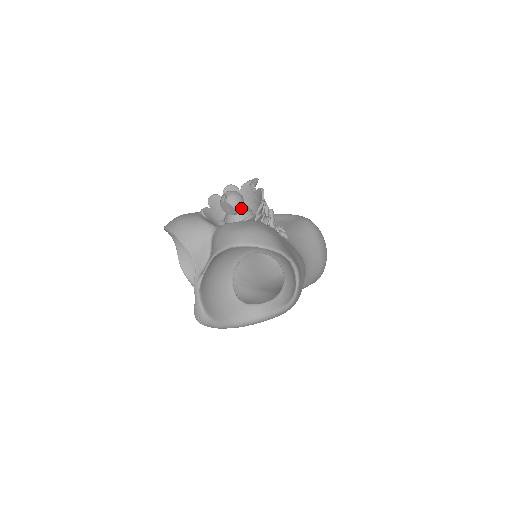
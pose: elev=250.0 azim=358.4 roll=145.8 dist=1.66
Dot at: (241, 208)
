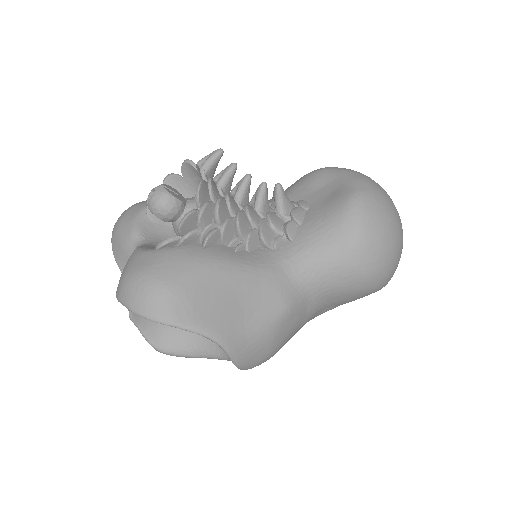
Dot at: (172, 216)
